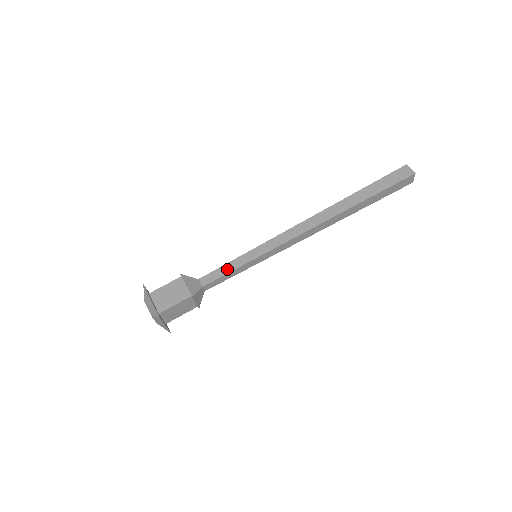
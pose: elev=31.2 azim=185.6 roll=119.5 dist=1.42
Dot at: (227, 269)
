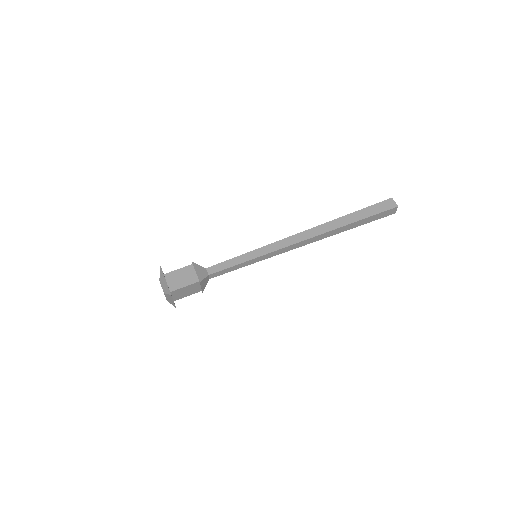
Dot at: (231, 263)
